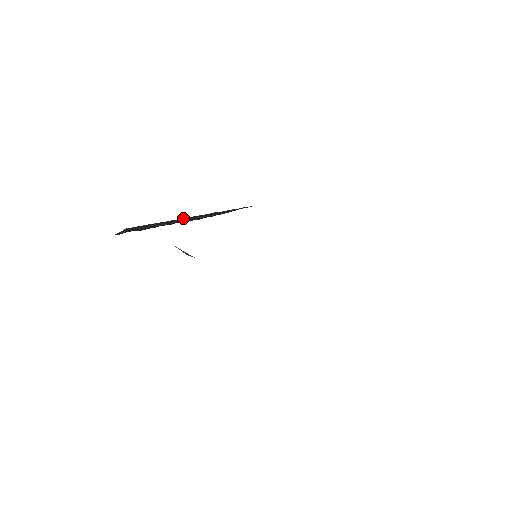
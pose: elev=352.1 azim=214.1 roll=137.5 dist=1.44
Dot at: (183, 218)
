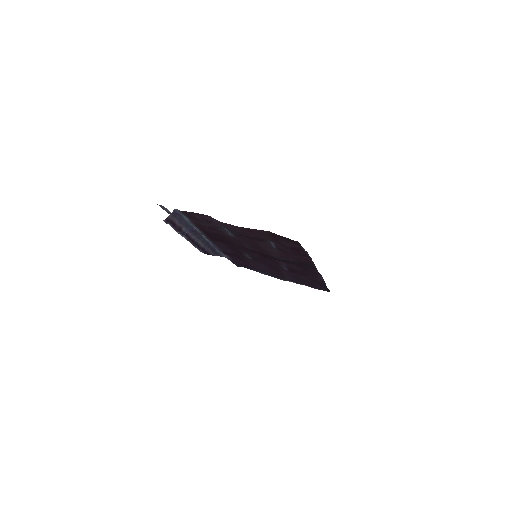
Dot at: (195, 232)
